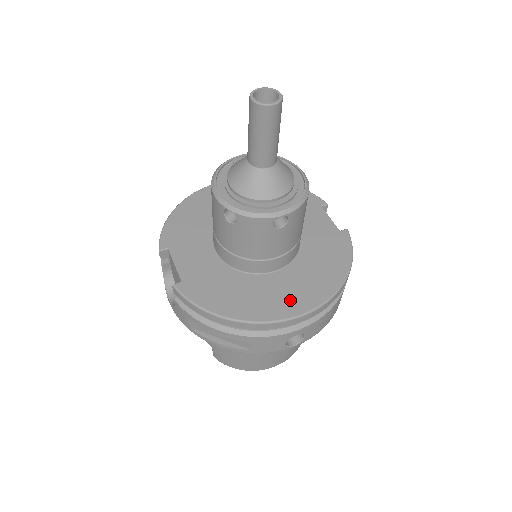
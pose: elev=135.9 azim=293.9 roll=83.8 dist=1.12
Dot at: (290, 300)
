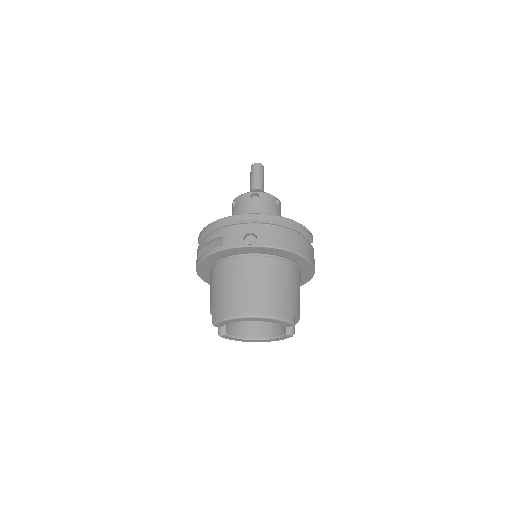
Dot at: occluded
